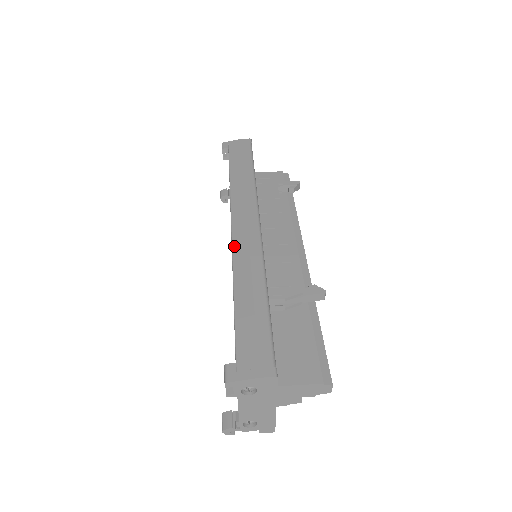
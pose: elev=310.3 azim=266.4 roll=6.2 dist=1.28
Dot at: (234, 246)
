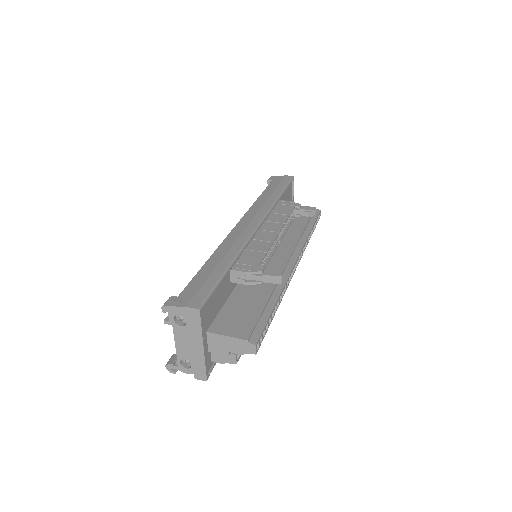
Dot at: (229, 234)
